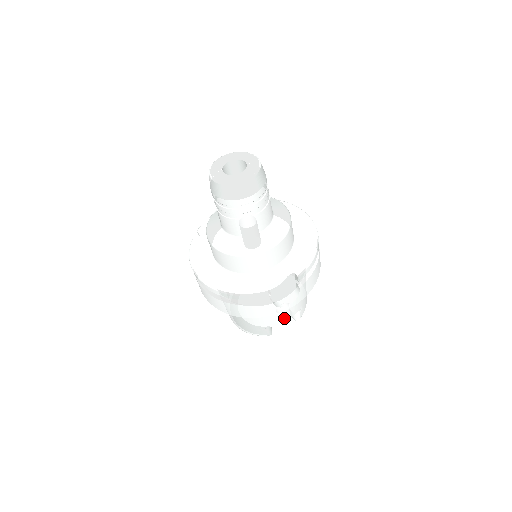
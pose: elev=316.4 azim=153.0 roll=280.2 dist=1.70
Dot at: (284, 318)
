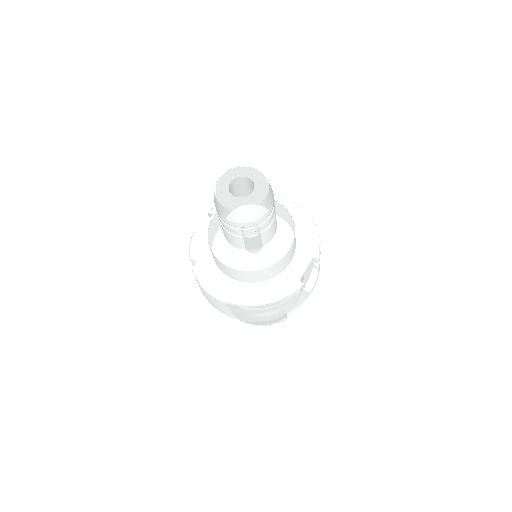
Dot at: occluded
